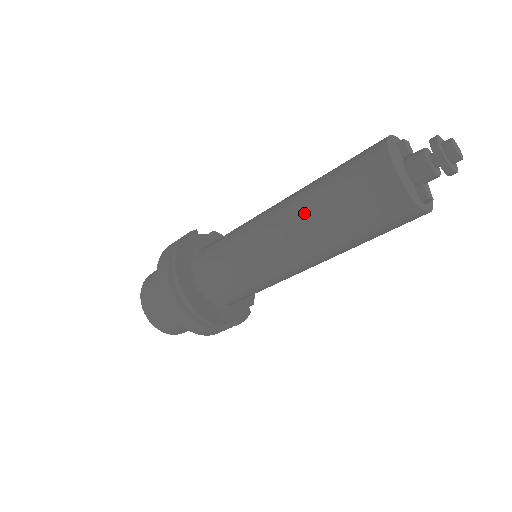
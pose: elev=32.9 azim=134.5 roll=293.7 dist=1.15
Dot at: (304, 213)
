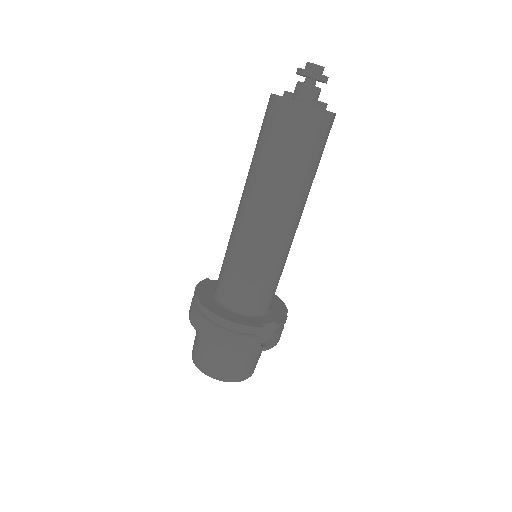
Dot at: (254, 179)
